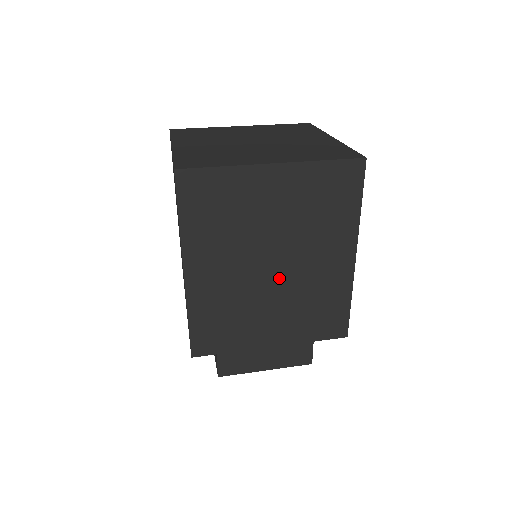
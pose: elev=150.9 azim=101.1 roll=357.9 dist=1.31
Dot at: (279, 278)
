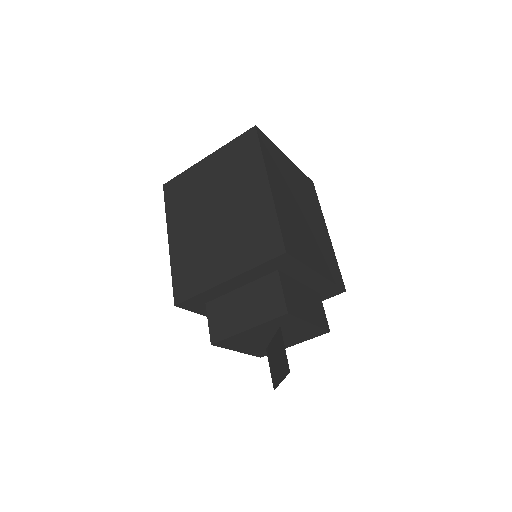
Dot at: (307, 222)
